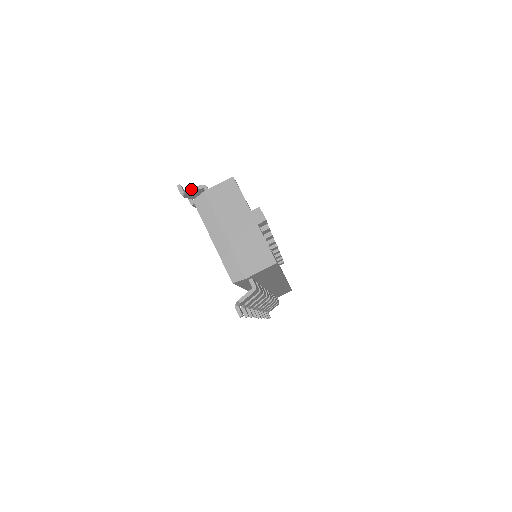
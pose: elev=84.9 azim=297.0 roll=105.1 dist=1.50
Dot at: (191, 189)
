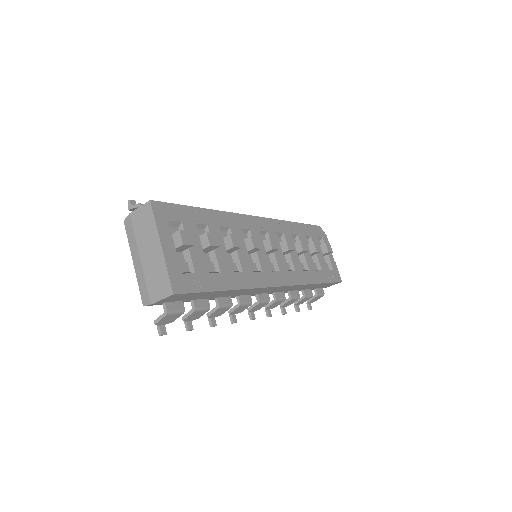
Dot at: (131, 207)
